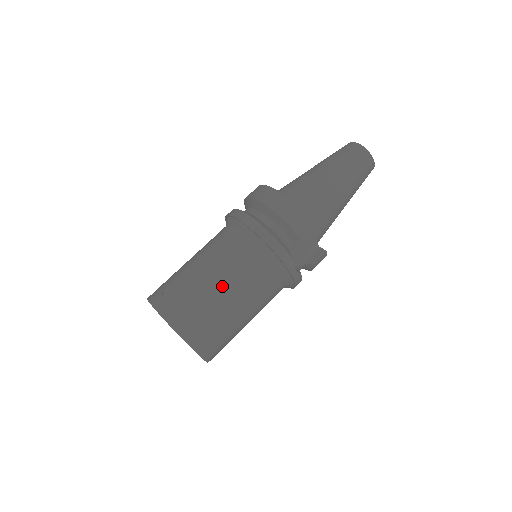
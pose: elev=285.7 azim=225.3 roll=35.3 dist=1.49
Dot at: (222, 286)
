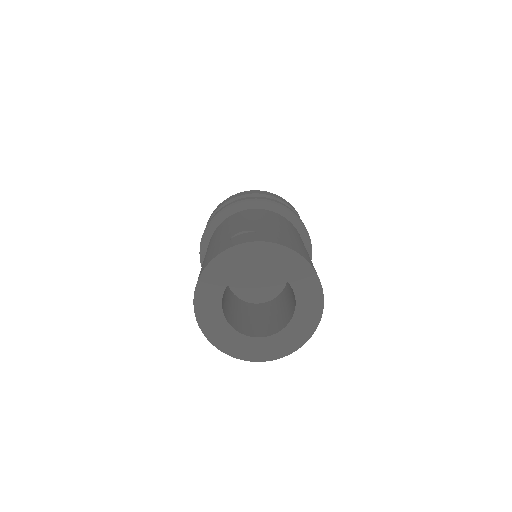
Dot at: (286, 229)
